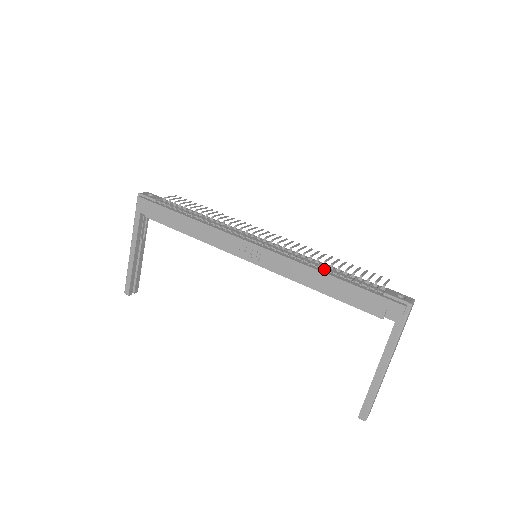
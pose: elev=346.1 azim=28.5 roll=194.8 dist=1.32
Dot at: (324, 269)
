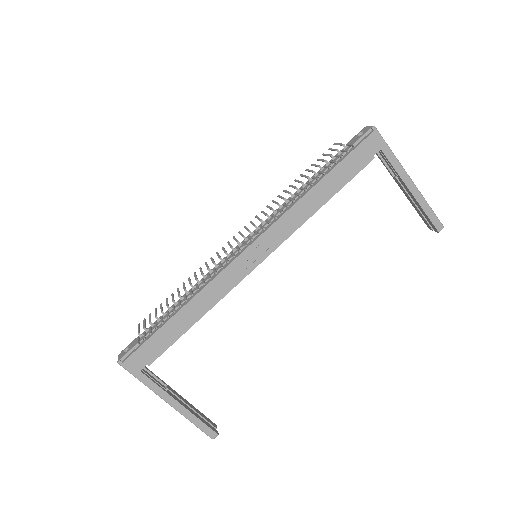
Dot at: (306, 189)
